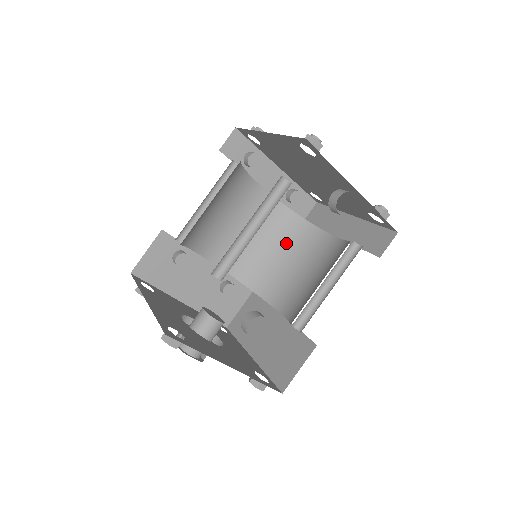
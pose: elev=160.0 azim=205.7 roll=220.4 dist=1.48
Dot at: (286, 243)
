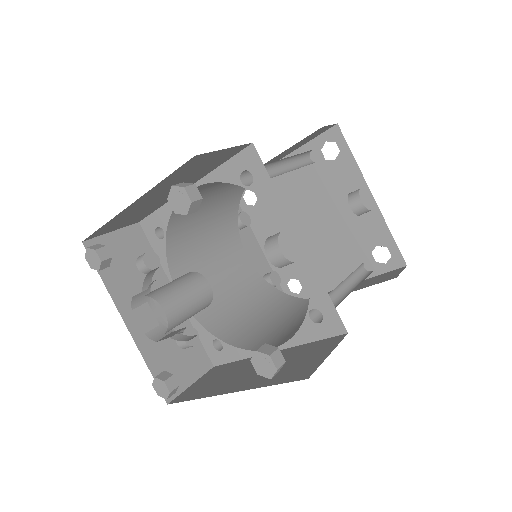
Dot at: (267, 307)
